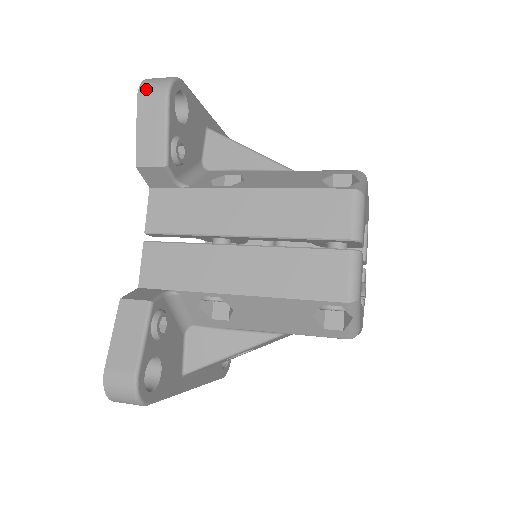
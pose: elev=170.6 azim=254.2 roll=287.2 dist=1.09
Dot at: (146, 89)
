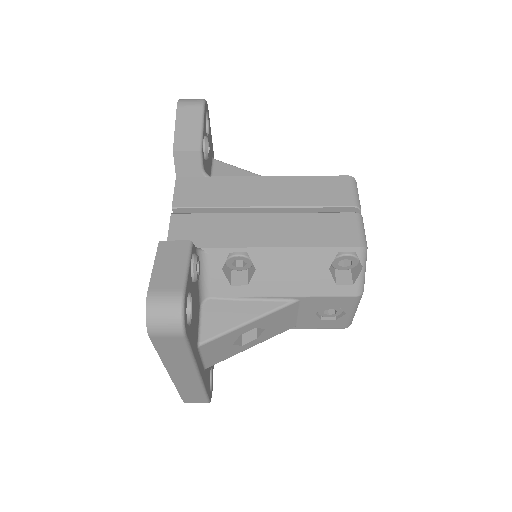
Dot at: (185, 101)
